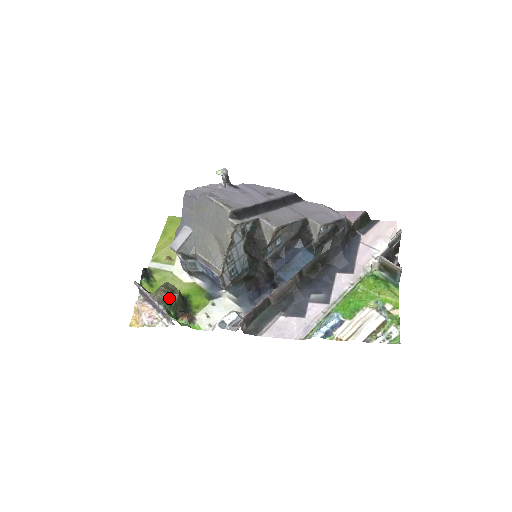
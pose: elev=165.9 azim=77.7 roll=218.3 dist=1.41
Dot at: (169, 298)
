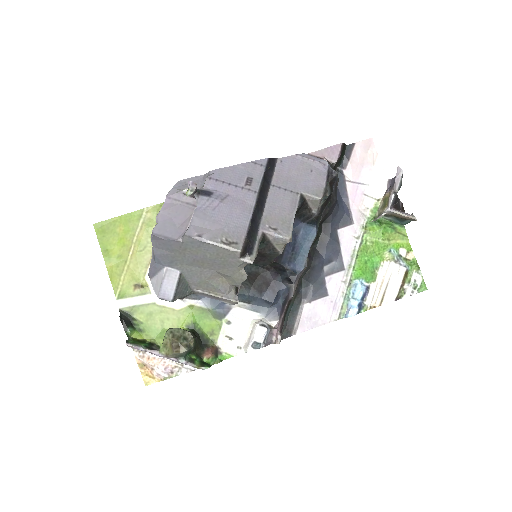
Dot at: (188, 350)
